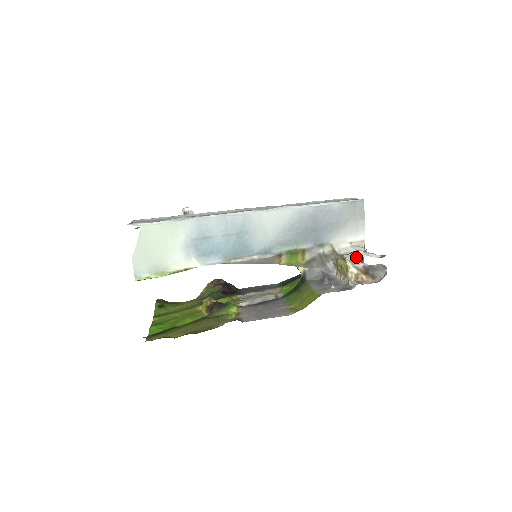
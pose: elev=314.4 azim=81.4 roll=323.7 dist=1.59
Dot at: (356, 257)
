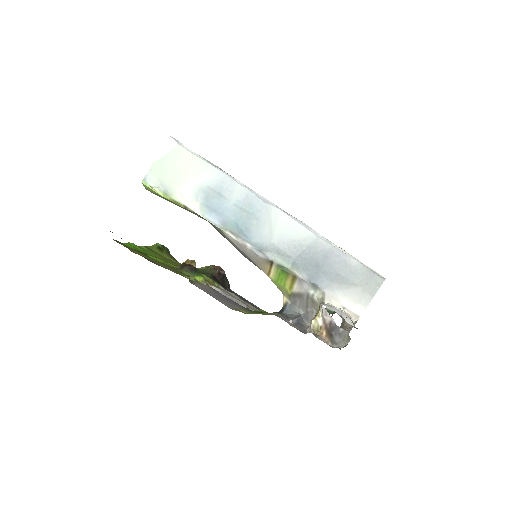
Dot at: (329, 307)
